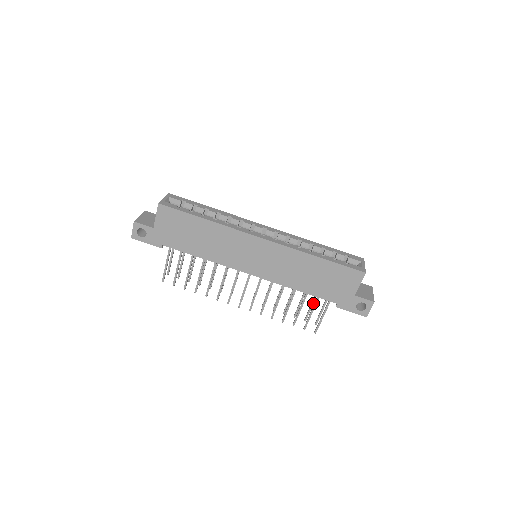
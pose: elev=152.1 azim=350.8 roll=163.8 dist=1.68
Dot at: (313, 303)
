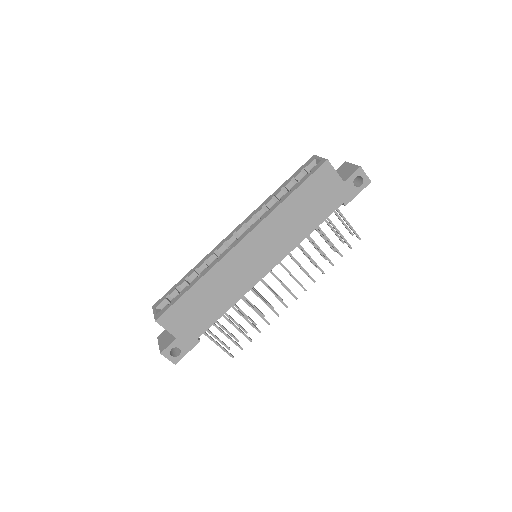
Dot at: (331, 226)
